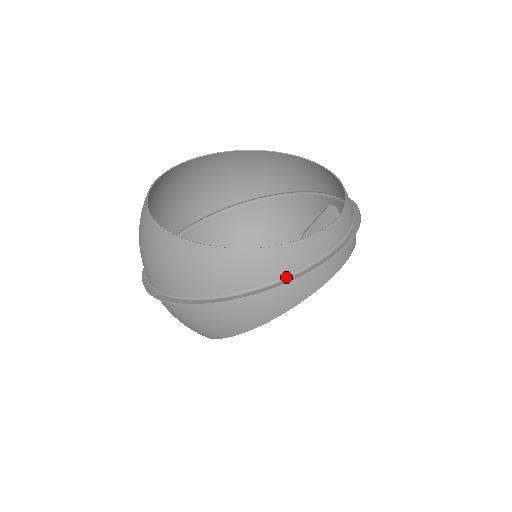
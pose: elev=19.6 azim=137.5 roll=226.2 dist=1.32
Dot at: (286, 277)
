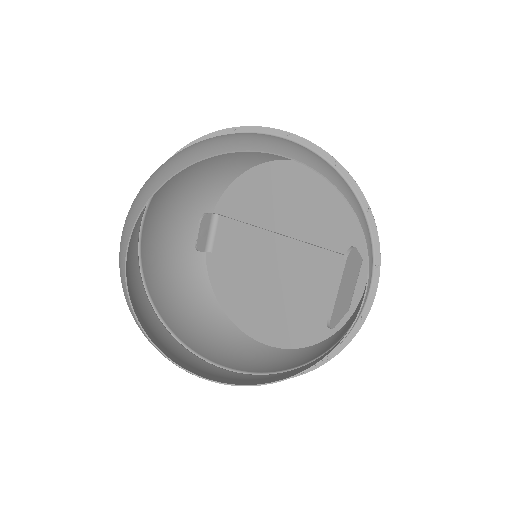
Dot at: occluded
